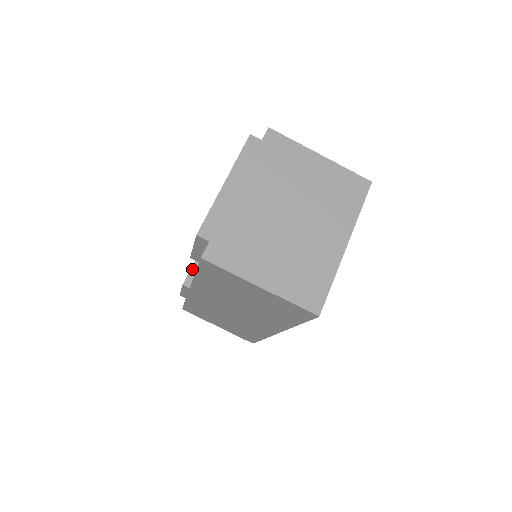
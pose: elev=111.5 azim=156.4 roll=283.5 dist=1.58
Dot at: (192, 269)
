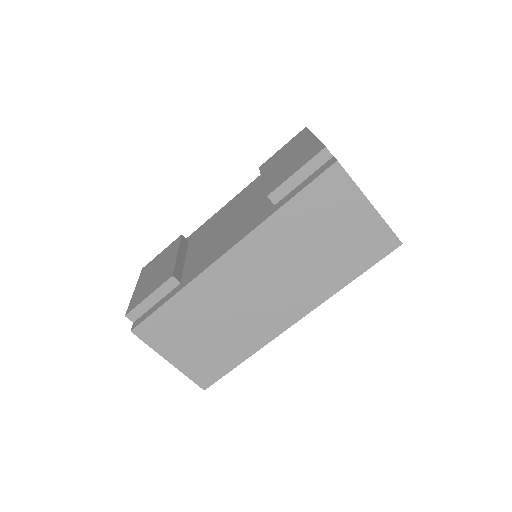
Dot at: (176, 266)
